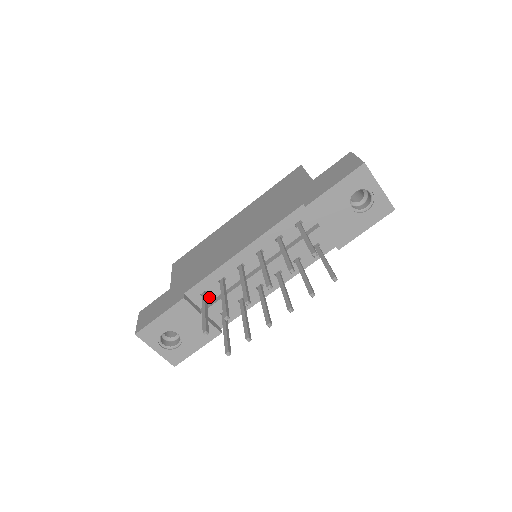
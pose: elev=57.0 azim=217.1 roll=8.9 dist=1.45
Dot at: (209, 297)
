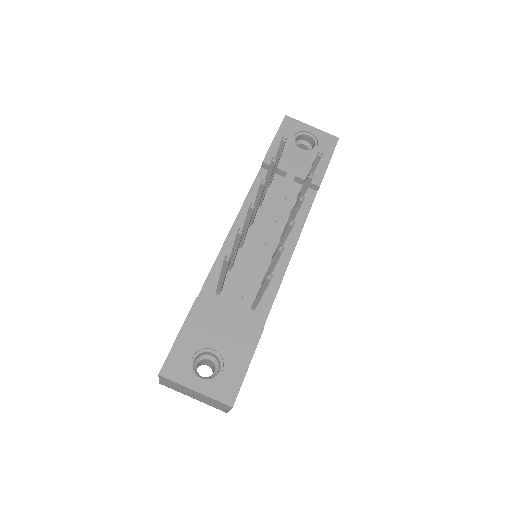
Dot at: (226, 293)
